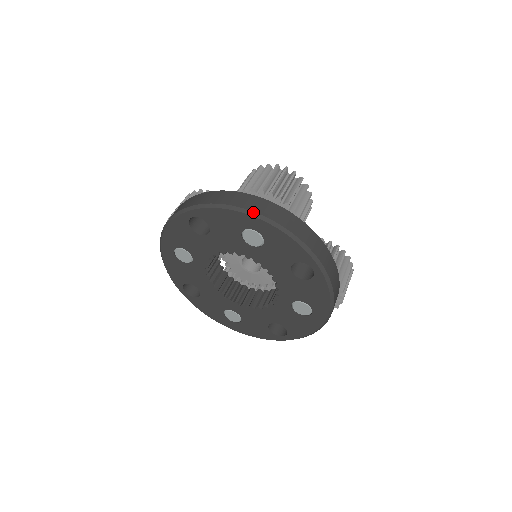
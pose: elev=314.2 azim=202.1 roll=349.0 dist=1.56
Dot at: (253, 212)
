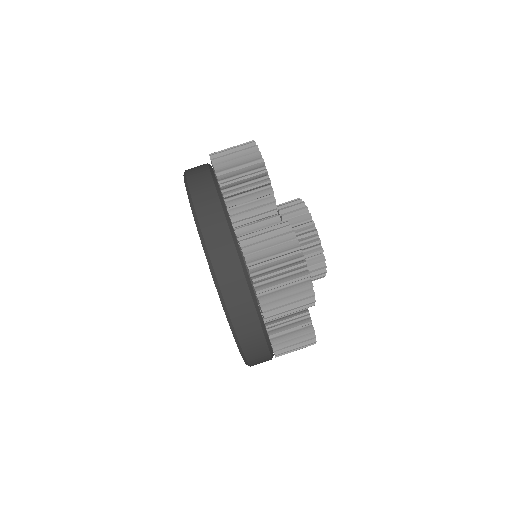
Dot at: (221, 293)
